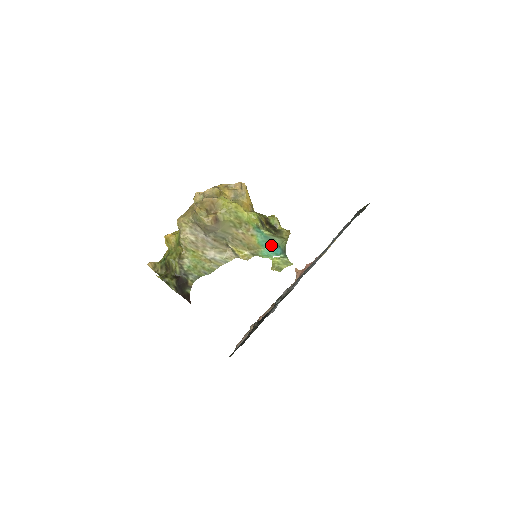
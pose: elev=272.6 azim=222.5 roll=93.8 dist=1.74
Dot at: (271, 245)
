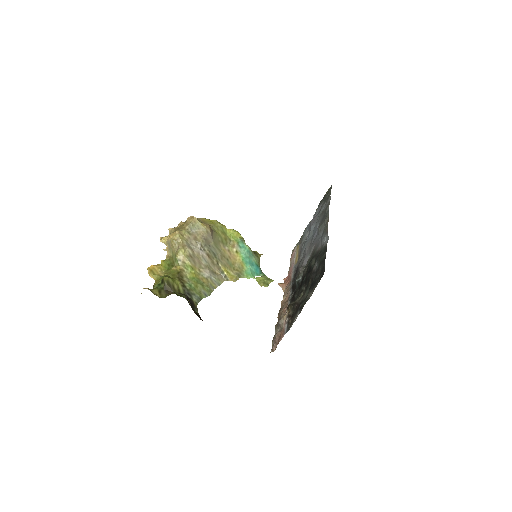
Dot at: (252, 263)
